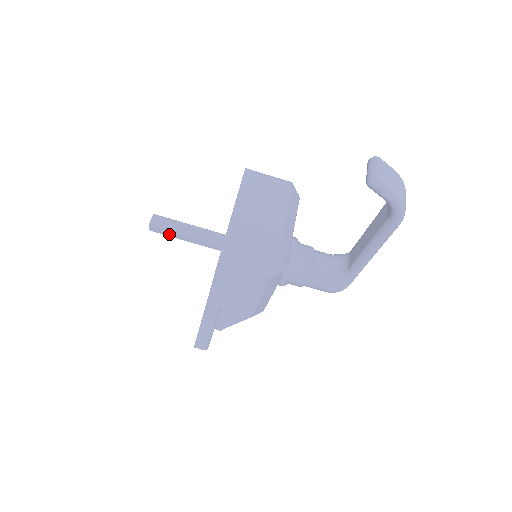
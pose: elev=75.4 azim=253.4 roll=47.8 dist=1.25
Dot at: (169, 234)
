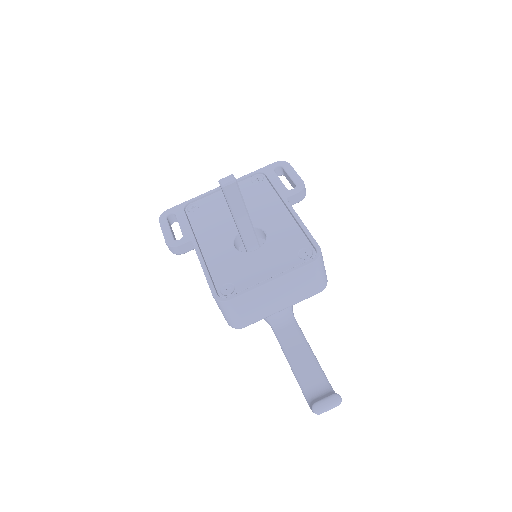
Dot at: (226, 200)
